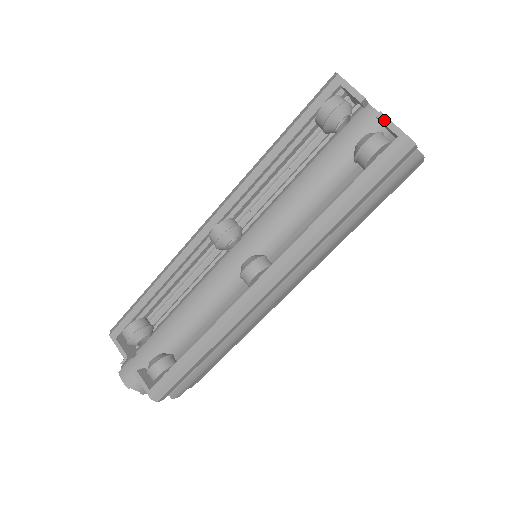
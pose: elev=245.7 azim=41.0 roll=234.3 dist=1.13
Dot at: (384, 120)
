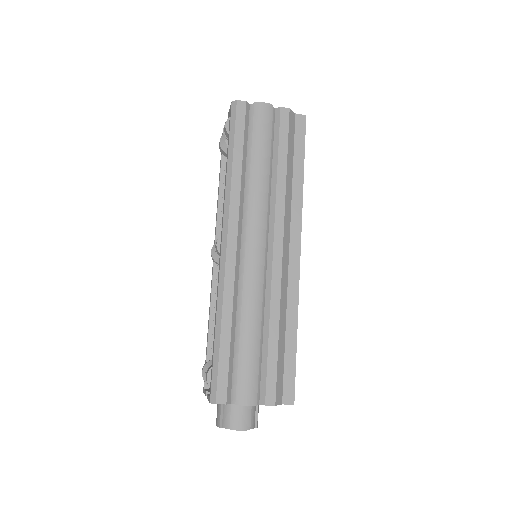
Dot at: (228, 114)
